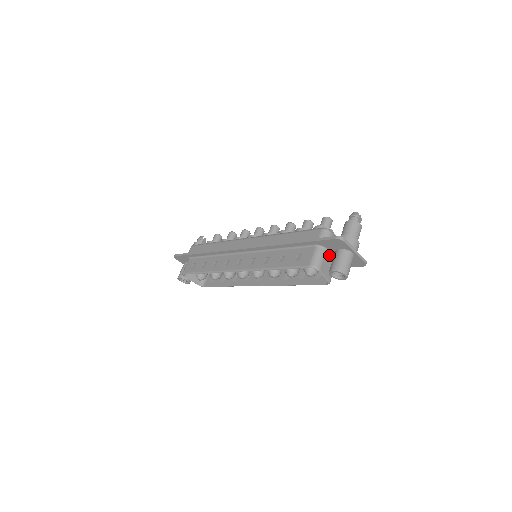
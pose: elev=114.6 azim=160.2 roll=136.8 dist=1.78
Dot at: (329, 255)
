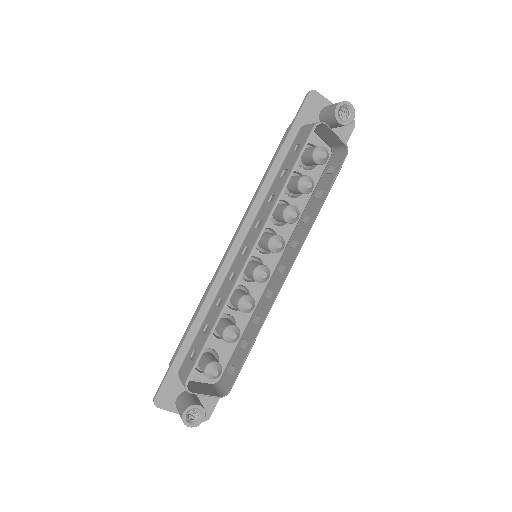
Dot at: (319, 133)
